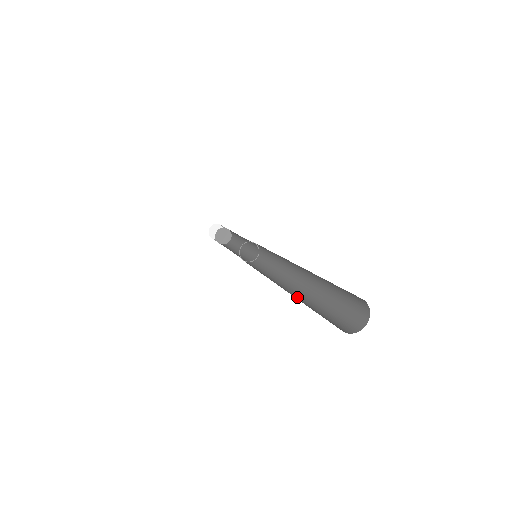
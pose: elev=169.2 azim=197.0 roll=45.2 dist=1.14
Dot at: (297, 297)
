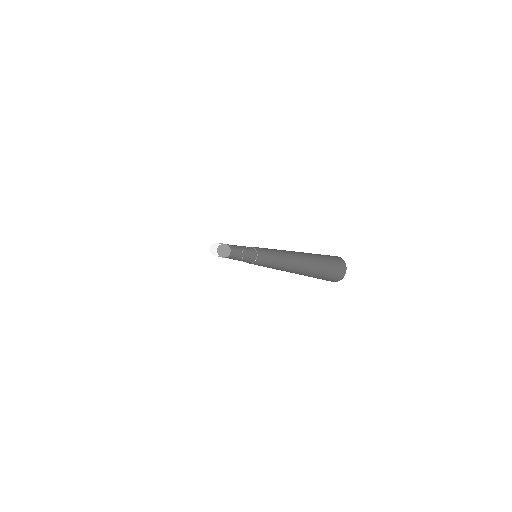
Dot at: occluded
